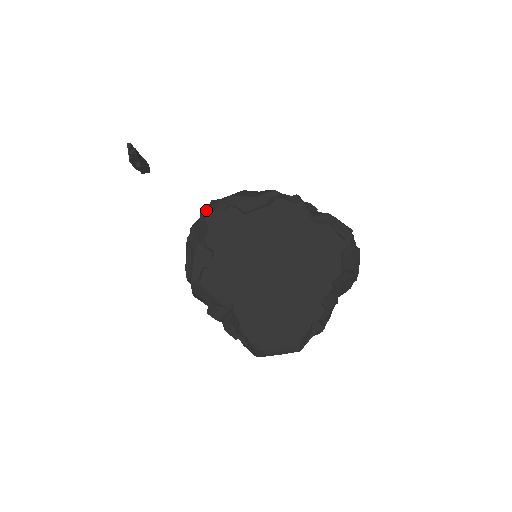
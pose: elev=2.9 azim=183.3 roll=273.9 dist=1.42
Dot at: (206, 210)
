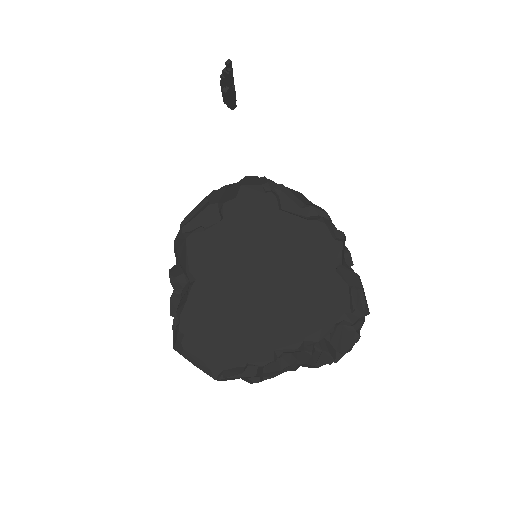
Dot at: (250, 179)
